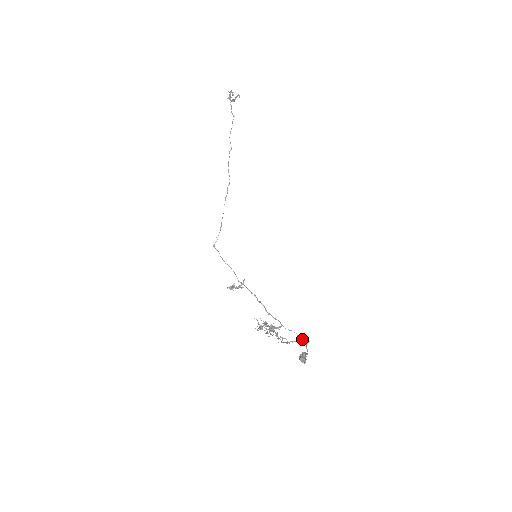
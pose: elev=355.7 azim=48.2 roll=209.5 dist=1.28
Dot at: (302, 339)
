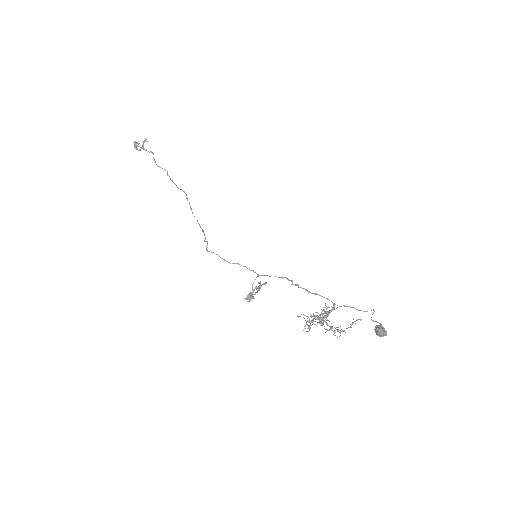
Dot at: (365, 311)
